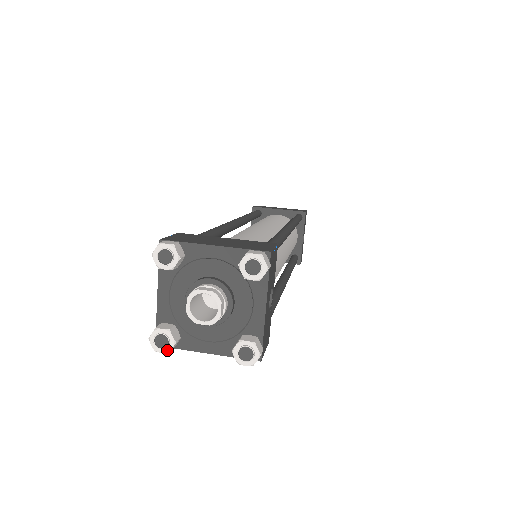
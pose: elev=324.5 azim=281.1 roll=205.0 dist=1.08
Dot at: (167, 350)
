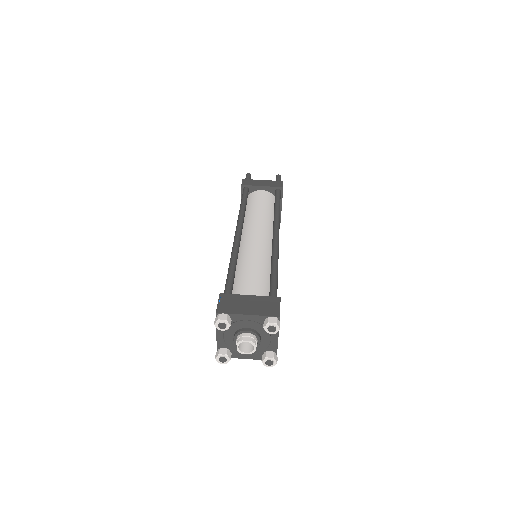
Dot at: (226, 363)
